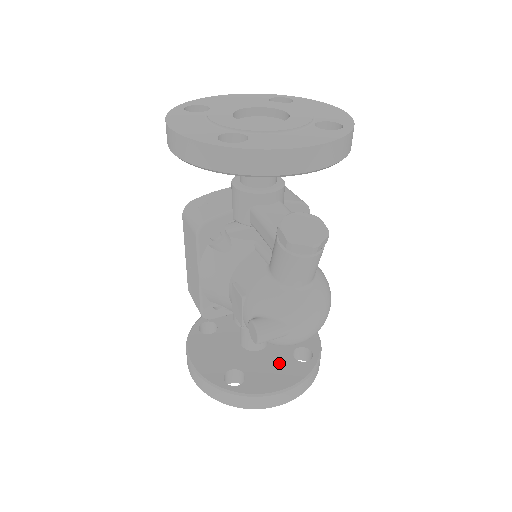
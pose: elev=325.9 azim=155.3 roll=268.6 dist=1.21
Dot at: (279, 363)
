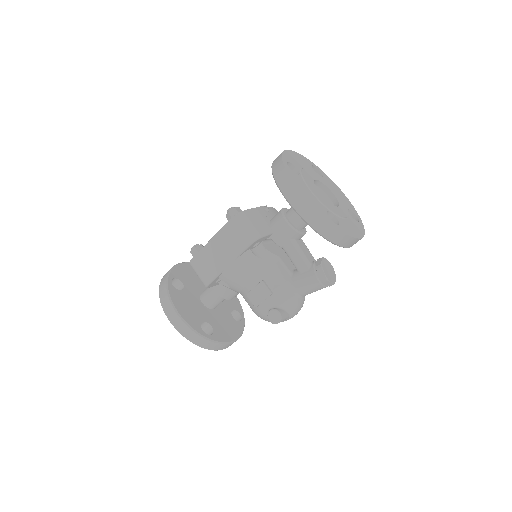
Dot at: (227, 320)
